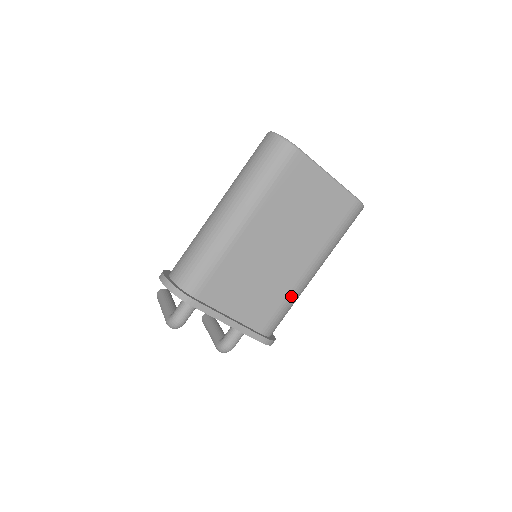
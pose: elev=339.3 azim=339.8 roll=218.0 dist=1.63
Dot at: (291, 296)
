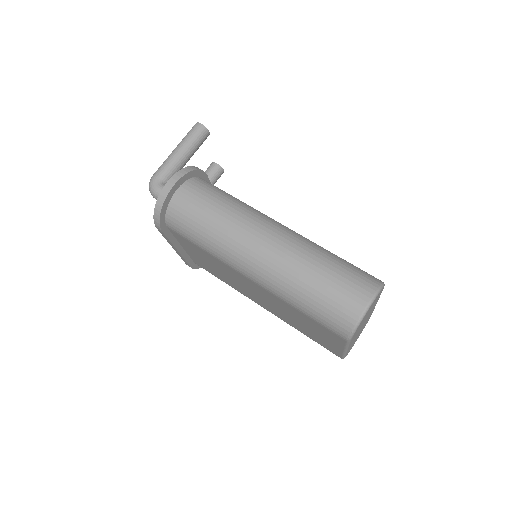
Dot at: occluded
